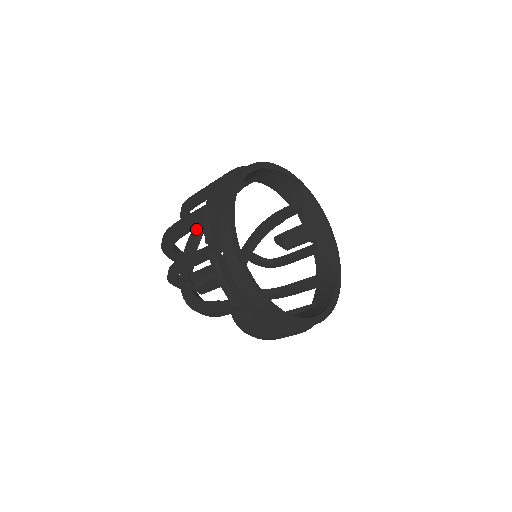
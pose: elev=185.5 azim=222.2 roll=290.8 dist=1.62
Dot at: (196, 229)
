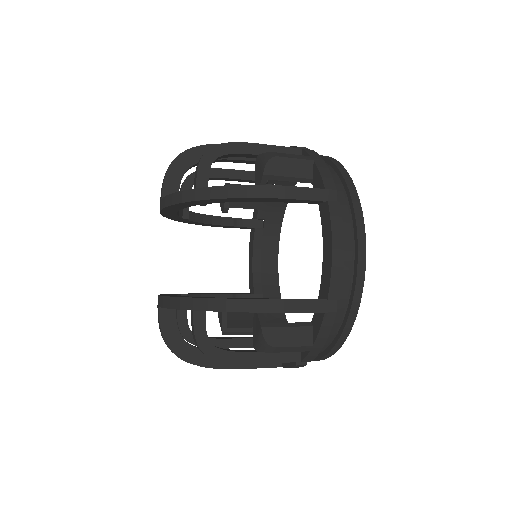
Dot at: occluded
